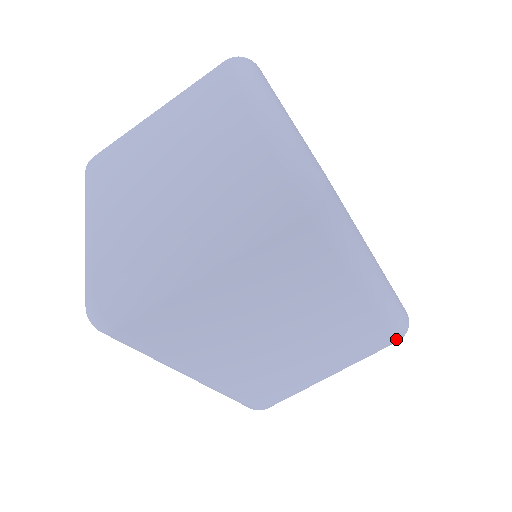
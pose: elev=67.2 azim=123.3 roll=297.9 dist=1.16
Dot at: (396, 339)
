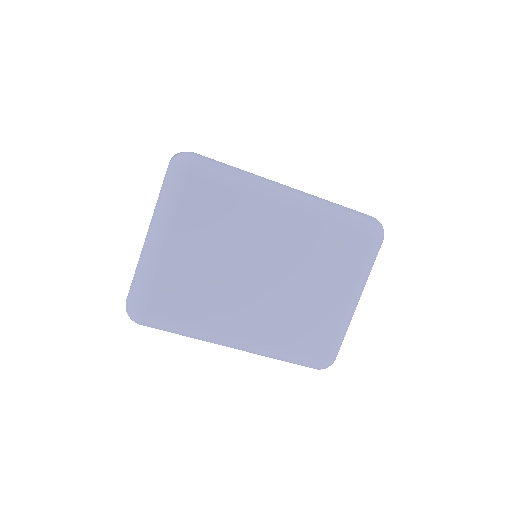
Dot at: (372, 237)
